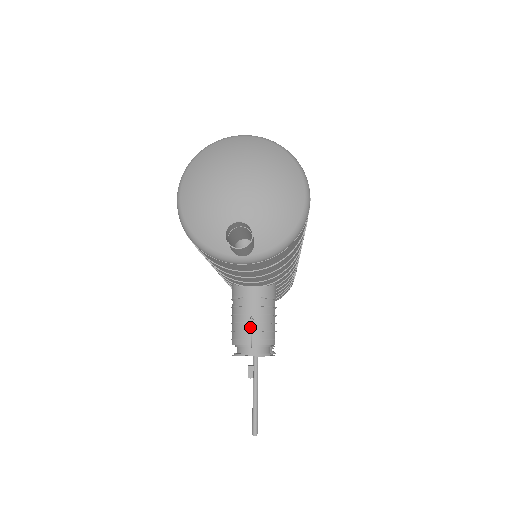
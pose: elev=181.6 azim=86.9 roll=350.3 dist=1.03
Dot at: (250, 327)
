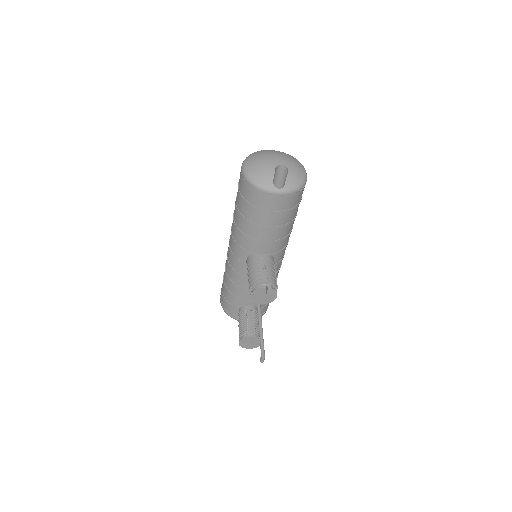
Dot at: (263, 273)
